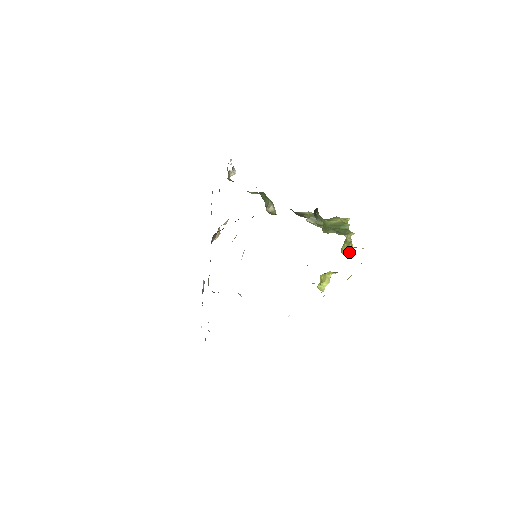
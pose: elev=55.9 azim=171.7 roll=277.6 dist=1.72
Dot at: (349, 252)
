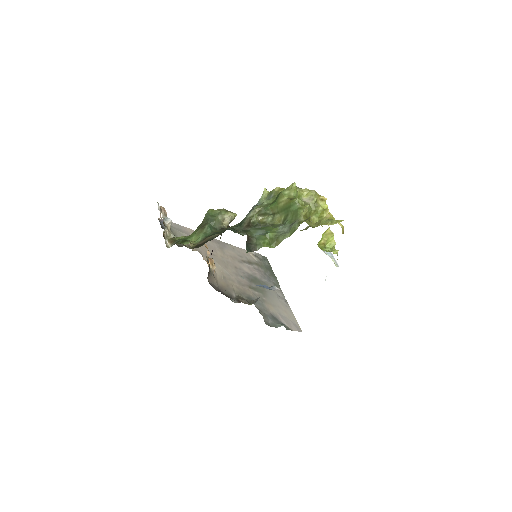
Dot at: (322, 214)
